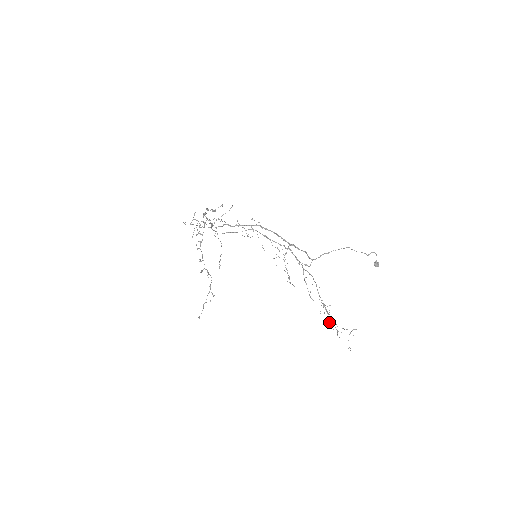
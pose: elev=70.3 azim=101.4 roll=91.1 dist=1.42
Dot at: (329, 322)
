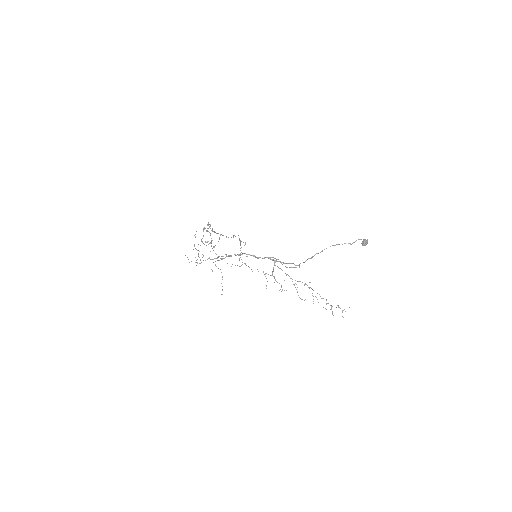
Dot at: occluded
